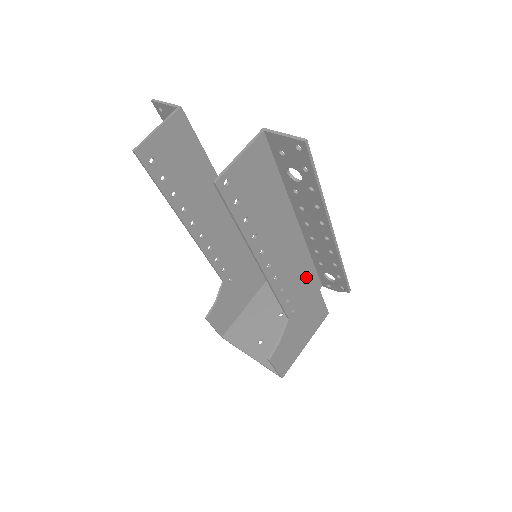
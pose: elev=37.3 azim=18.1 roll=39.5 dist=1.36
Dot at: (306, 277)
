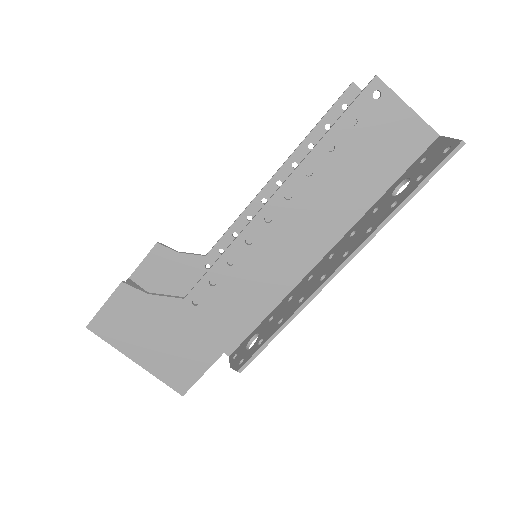
Dot at: (246, 310)
